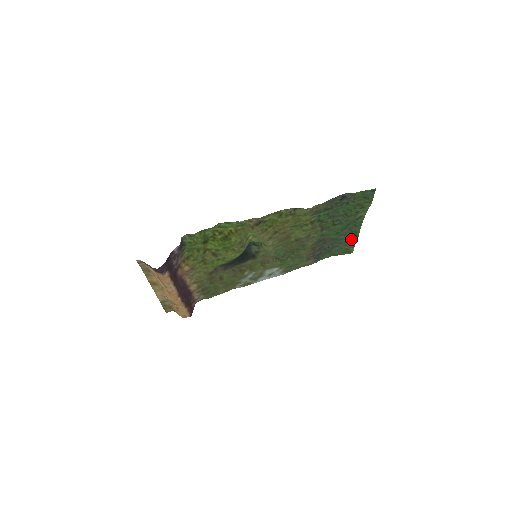
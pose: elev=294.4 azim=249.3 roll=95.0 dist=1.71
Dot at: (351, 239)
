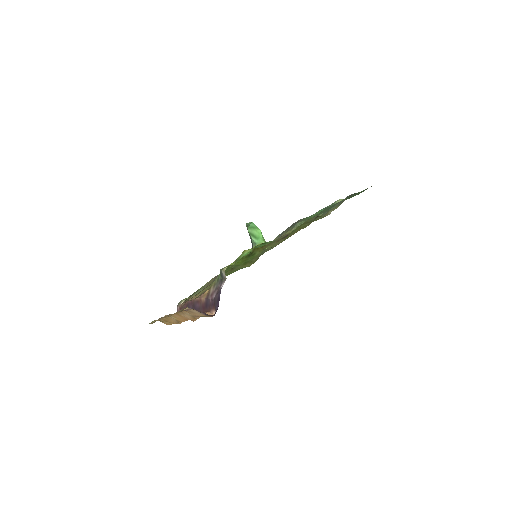
Dot at: occluded
